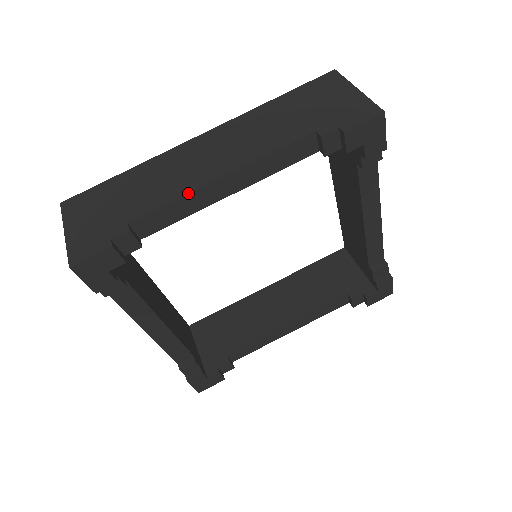
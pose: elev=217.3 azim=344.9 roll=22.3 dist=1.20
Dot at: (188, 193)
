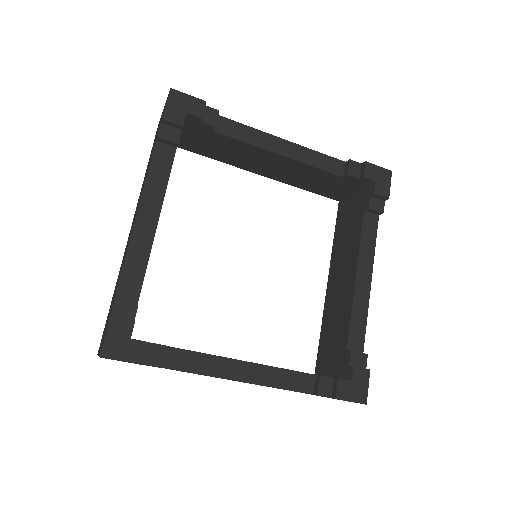
Dot at: (128, 246)
